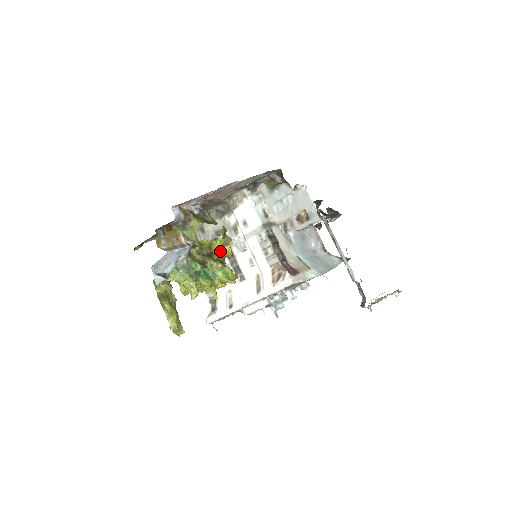
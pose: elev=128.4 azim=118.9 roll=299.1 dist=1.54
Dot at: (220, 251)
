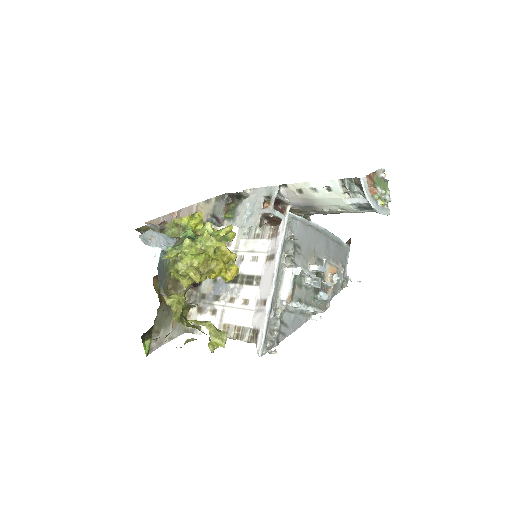
Dot at: occluded
